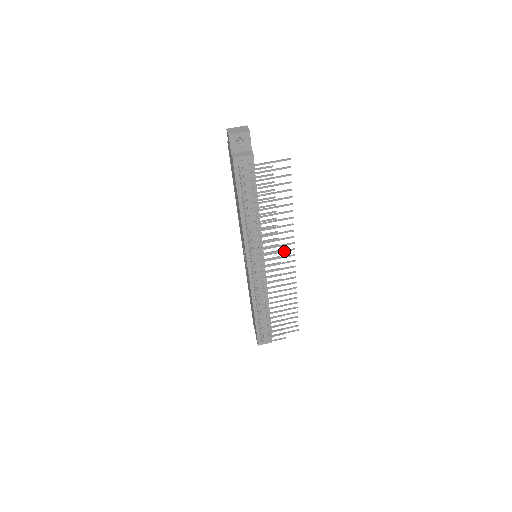
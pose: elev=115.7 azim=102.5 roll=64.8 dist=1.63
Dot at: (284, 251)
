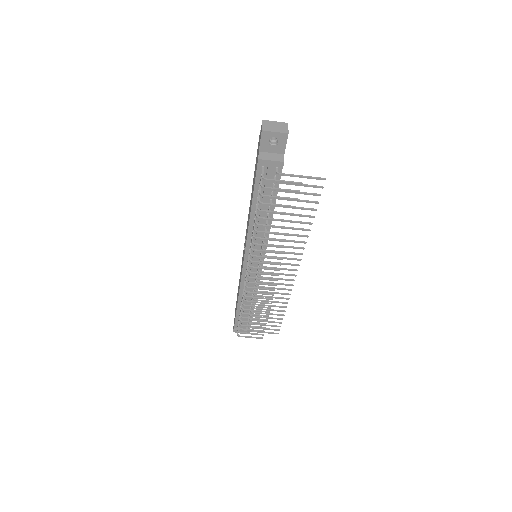
Dot at: (287, 264)
